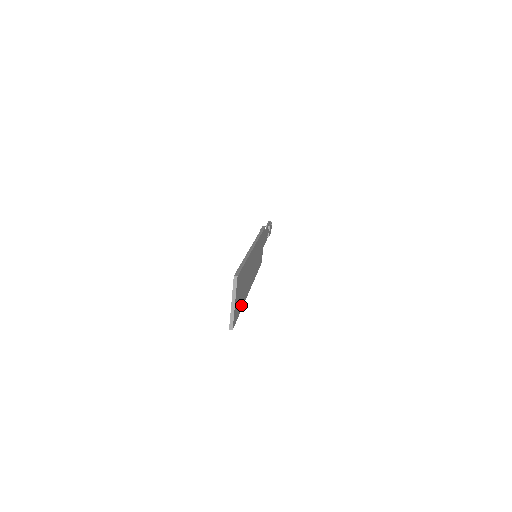
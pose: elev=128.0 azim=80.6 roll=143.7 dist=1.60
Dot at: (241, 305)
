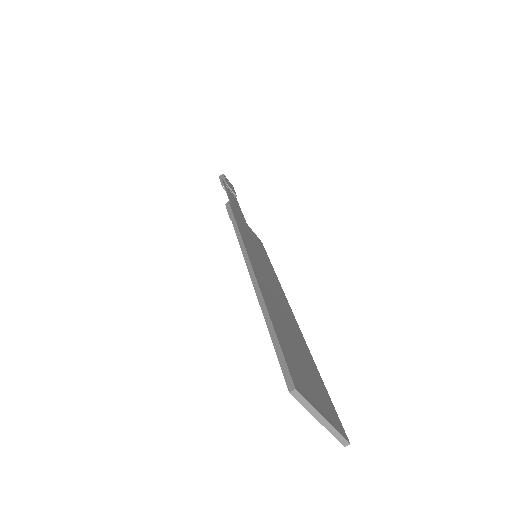
Dot at: (315, 372)
